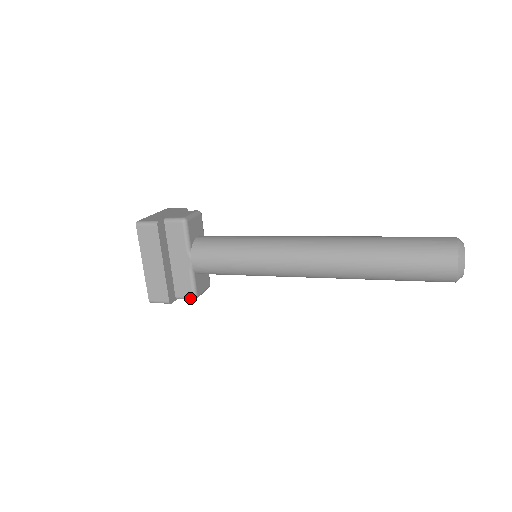
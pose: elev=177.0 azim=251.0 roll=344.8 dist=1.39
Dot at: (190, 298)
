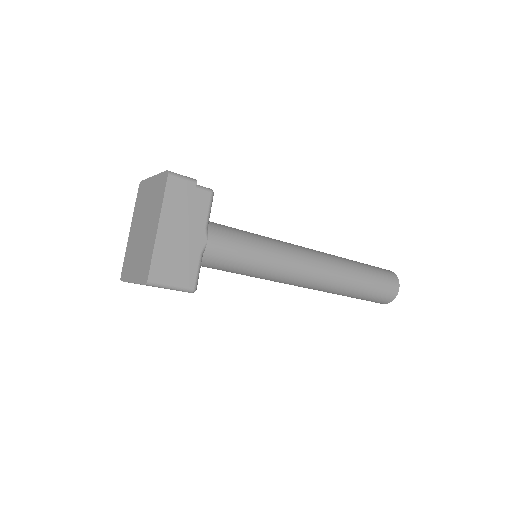
Dot at: (190, 289)
